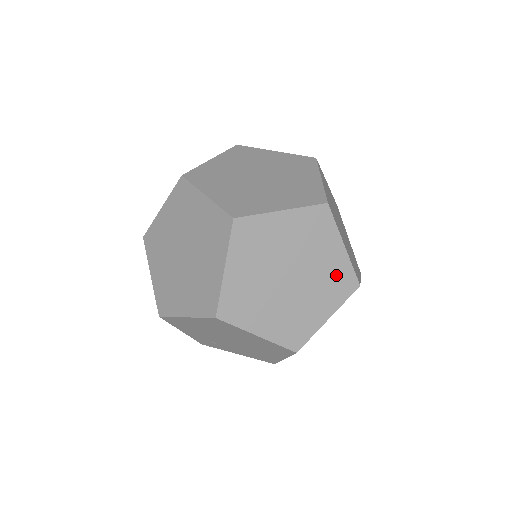
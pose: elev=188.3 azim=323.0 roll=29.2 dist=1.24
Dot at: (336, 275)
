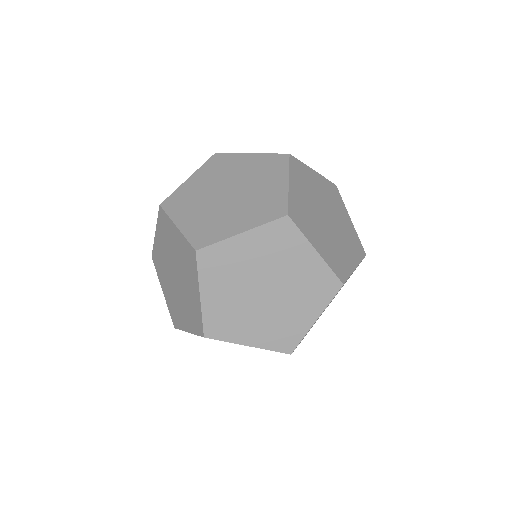
Dot at: occluded
